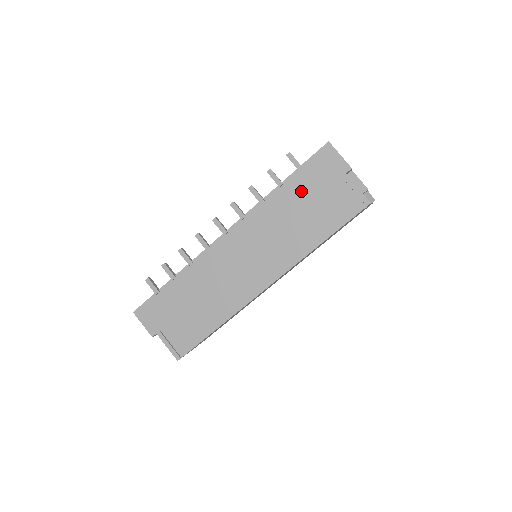
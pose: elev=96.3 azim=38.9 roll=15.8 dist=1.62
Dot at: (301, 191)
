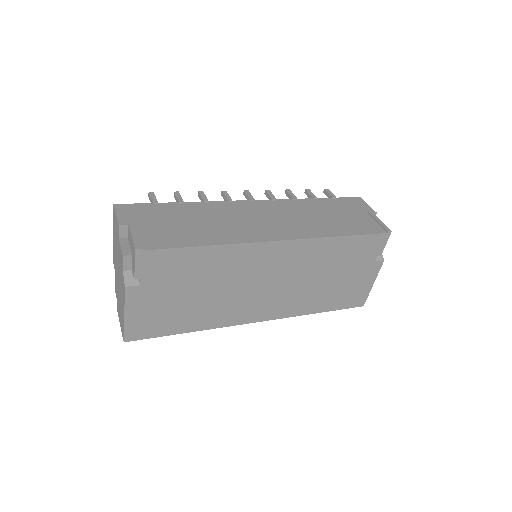
Dot at: (331, 207)
